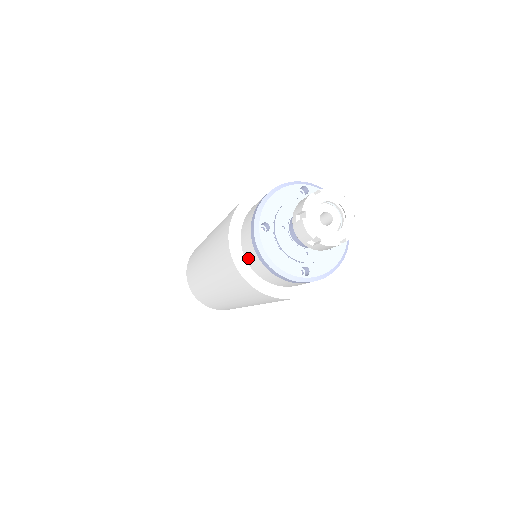
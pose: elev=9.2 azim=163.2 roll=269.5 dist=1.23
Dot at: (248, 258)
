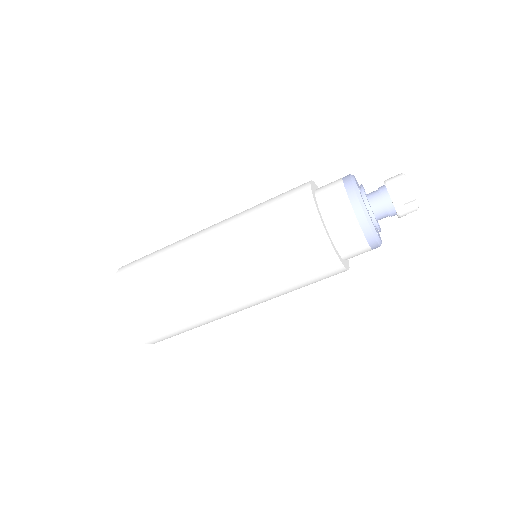
Dot at: (330, 216)
